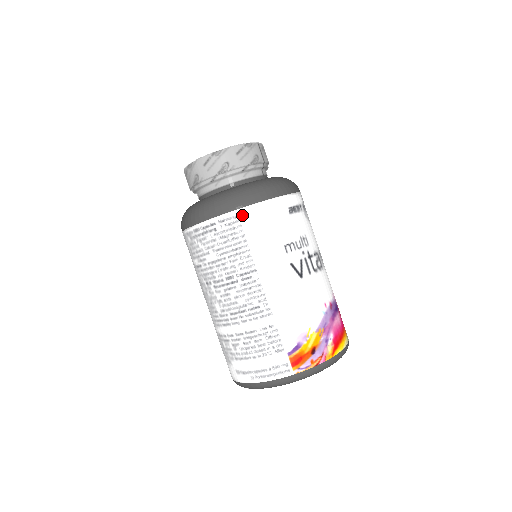
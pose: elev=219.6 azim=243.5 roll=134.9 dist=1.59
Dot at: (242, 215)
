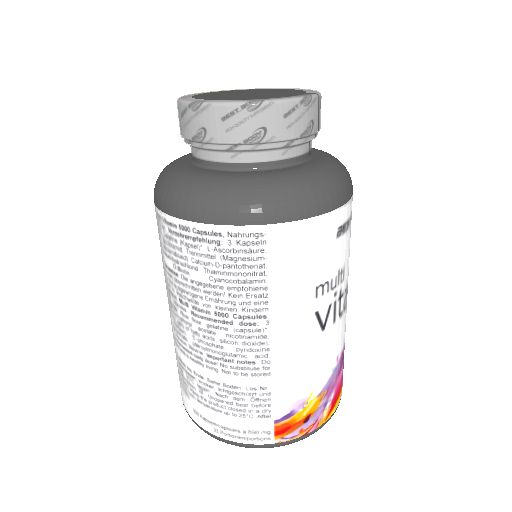
Dot at: (270, 235)
